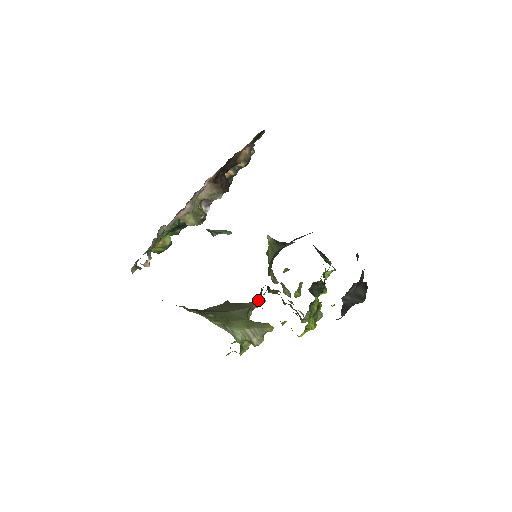
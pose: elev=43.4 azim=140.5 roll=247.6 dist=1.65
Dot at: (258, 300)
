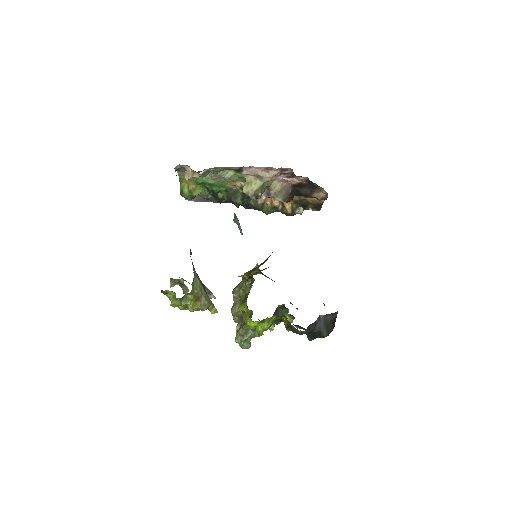
Dot at: (210, 293)
